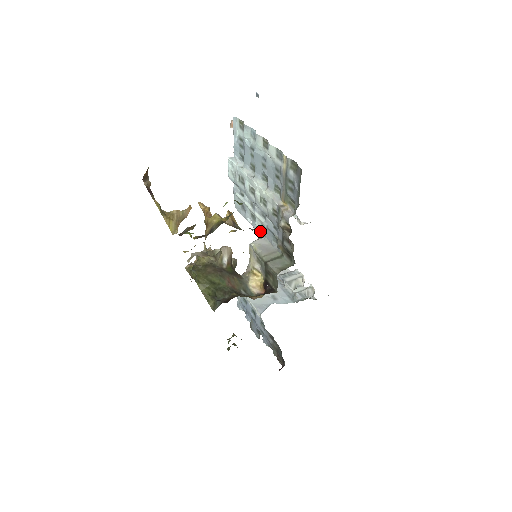
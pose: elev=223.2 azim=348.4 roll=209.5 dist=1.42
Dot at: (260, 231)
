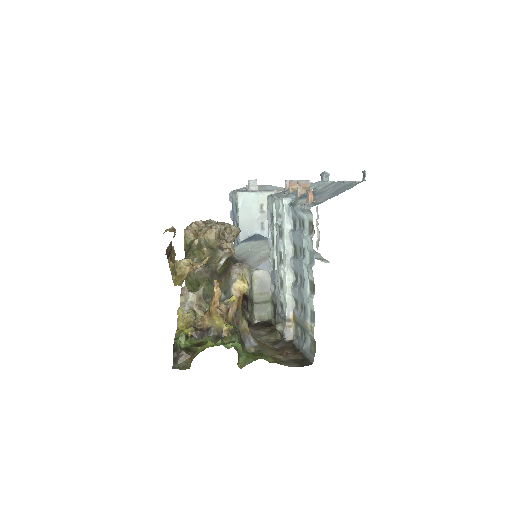
Dot at: (270, 257)
